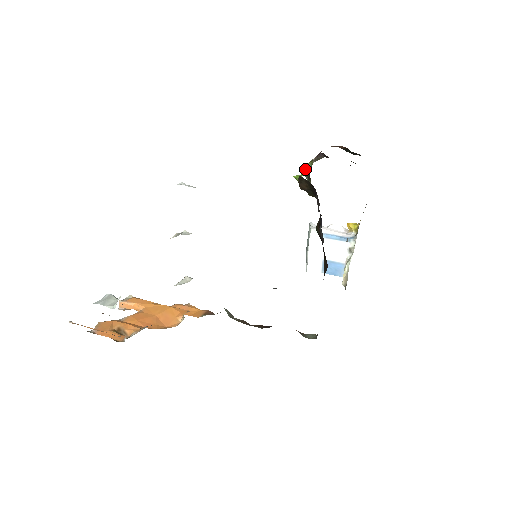
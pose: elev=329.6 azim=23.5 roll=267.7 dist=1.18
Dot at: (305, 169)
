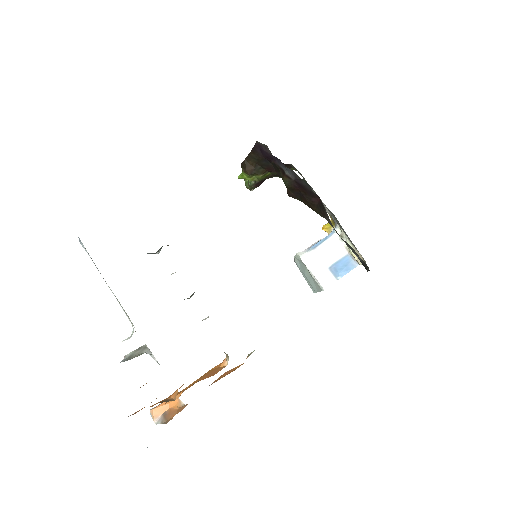
Dot at: (246, 181)
